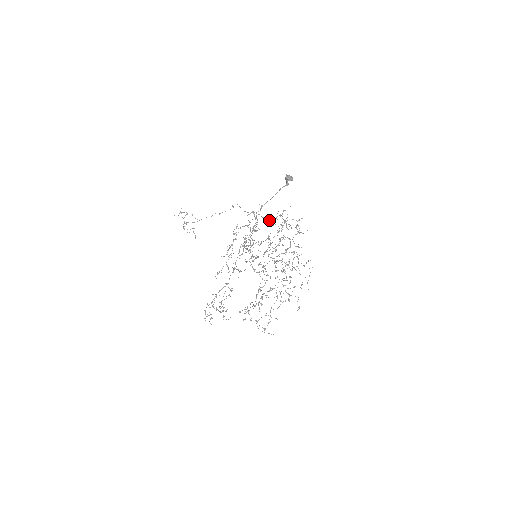
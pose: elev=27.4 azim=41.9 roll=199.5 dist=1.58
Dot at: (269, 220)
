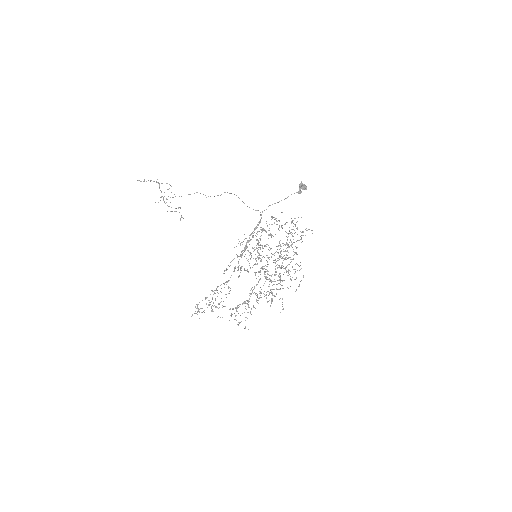
Dot at: (281, 225)
